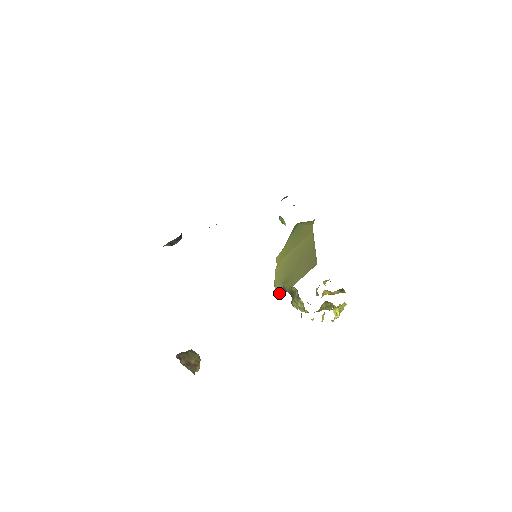
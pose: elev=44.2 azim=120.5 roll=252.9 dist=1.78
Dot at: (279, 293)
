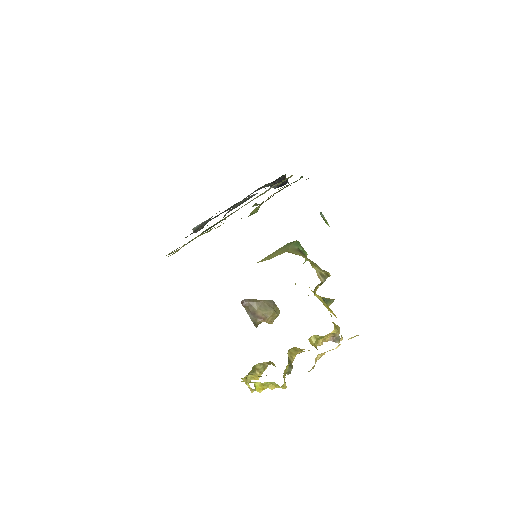
Dot at: occluded
